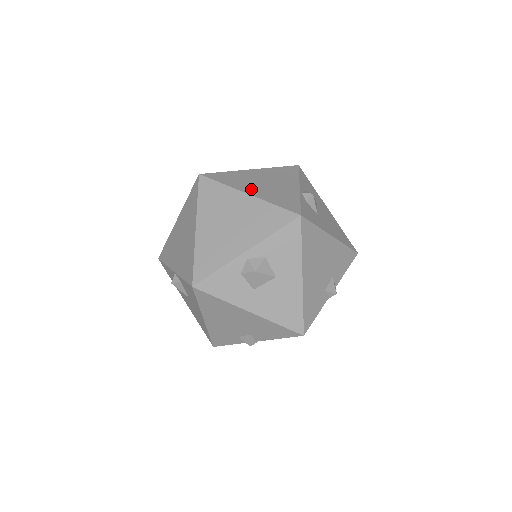
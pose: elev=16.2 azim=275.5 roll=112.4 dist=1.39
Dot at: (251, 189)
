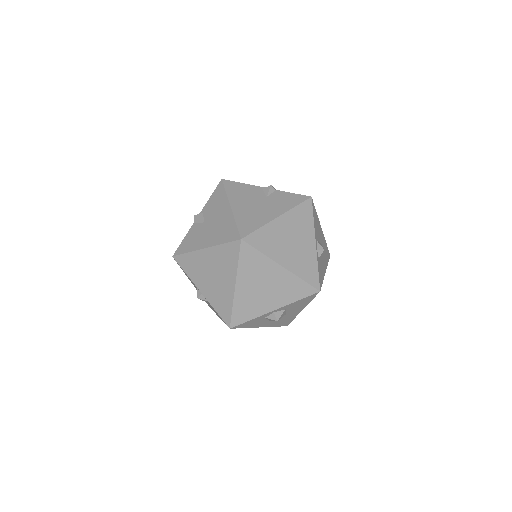
Dot at: (284, 258)
